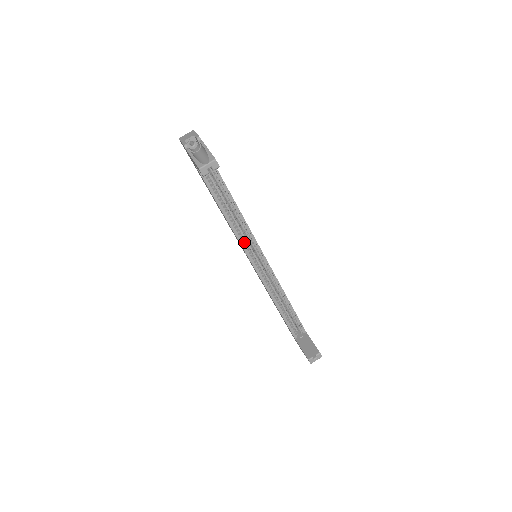
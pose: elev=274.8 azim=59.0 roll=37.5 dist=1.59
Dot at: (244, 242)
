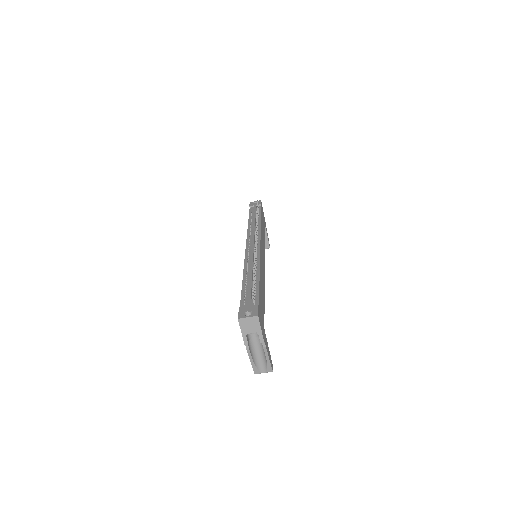
Dot at: occluded
